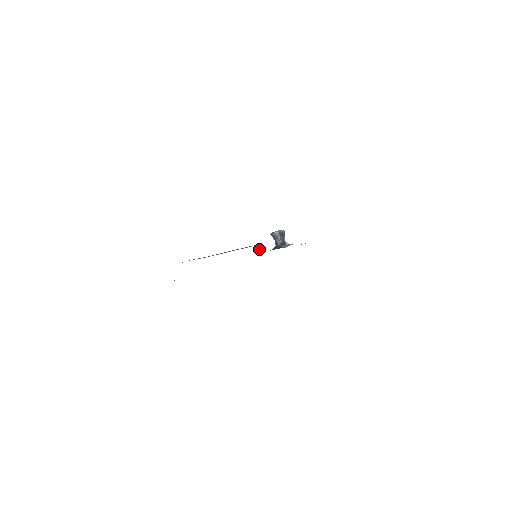
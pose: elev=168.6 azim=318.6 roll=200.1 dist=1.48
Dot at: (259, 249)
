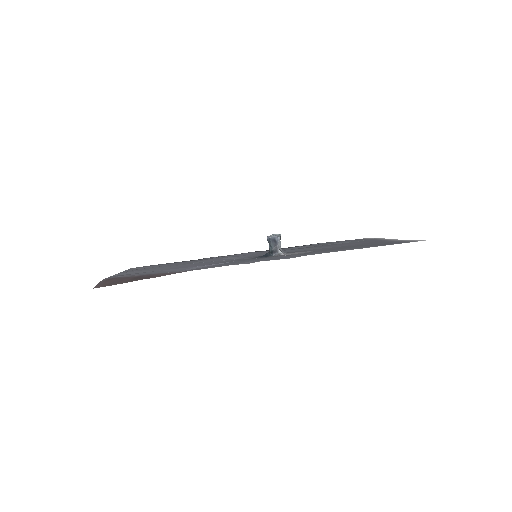
Dot at: (218, 263)
